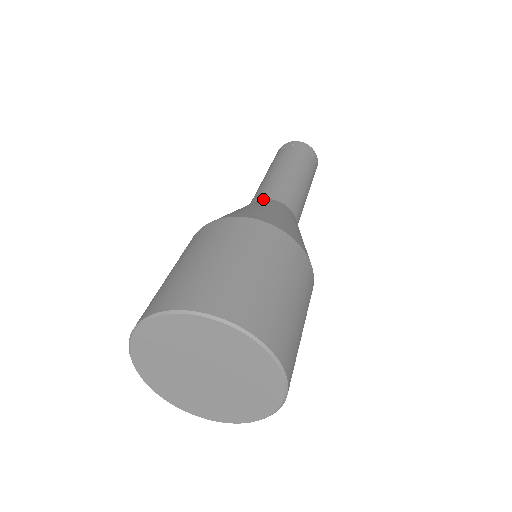
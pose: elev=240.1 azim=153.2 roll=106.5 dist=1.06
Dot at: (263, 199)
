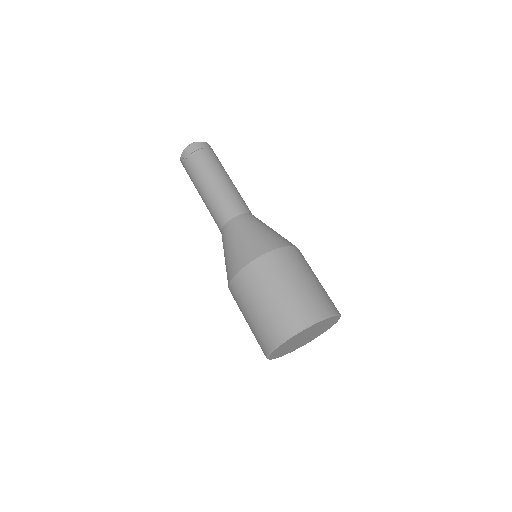
Dot at: (250, 213)
